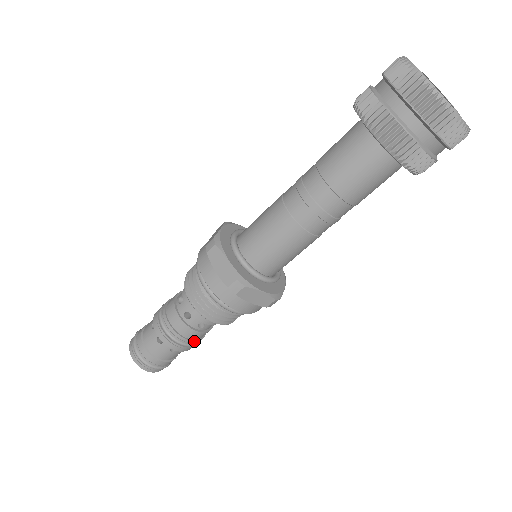
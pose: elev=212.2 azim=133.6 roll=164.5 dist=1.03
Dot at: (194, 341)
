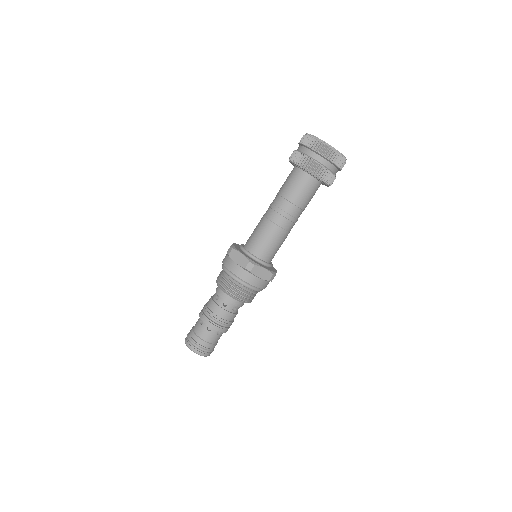
Dot at: occluded
